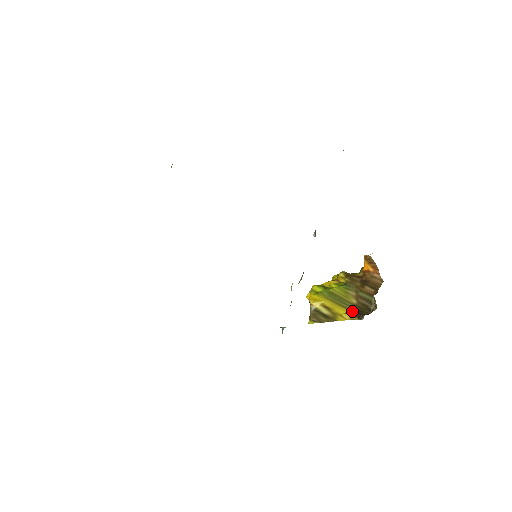
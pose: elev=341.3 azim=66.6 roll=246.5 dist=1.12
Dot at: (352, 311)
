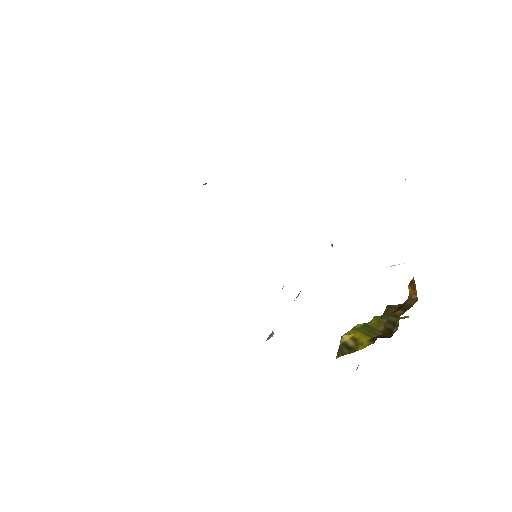
Dot at: (374, 337)
